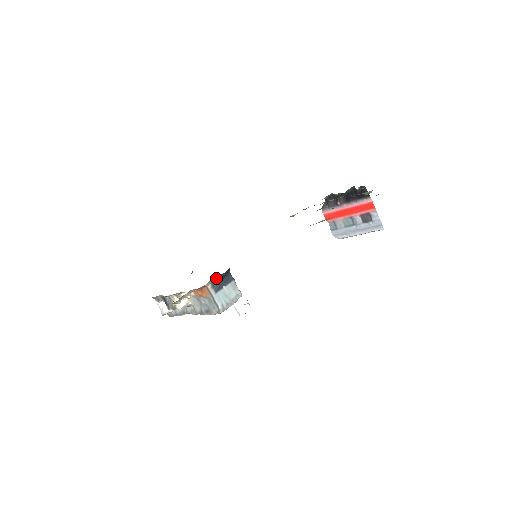
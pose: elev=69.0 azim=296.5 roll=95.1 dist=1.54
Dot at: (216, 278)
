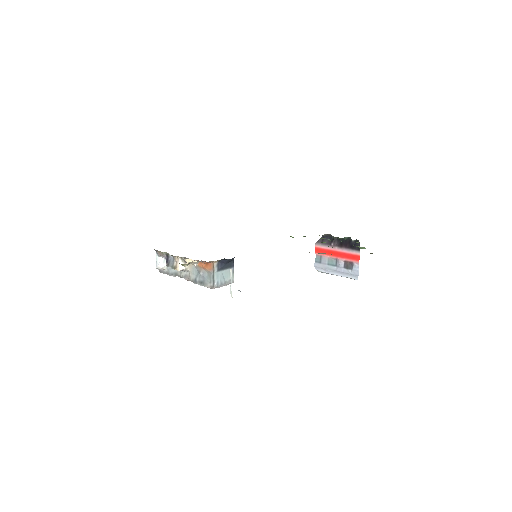
Dot at: (223, 260)
